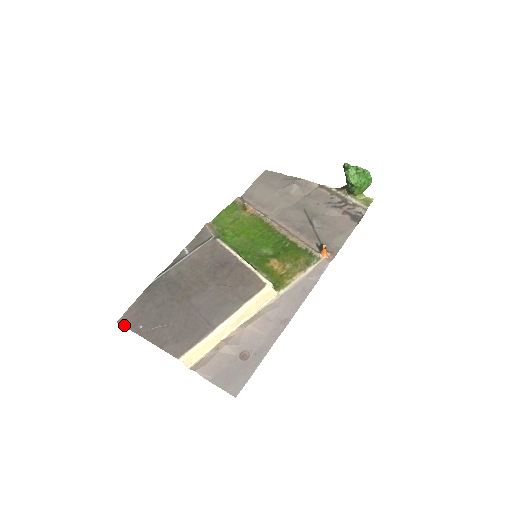
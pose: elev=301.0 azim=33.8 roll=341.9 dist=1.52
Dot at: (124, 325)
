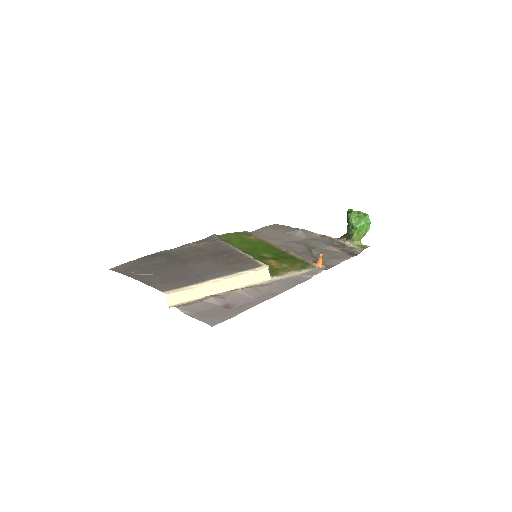
Dot at: (116, 271)
